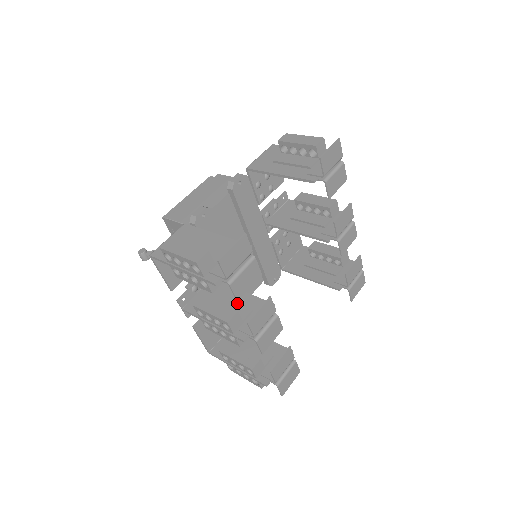
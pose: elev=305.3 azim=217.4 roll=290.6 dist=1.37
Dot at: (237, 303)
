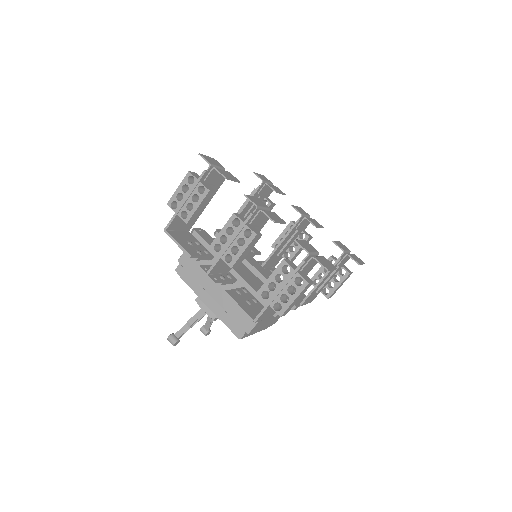
Dot at: occluded
